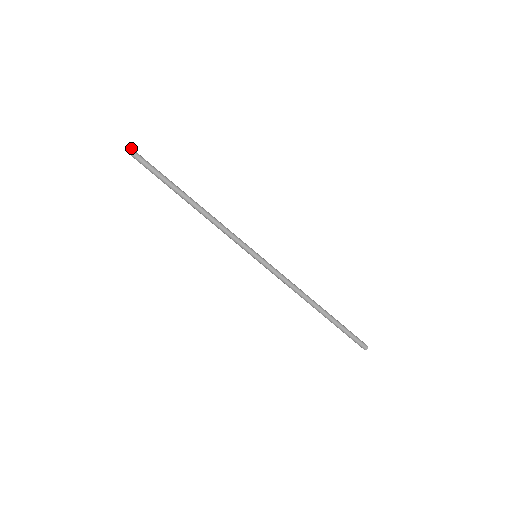
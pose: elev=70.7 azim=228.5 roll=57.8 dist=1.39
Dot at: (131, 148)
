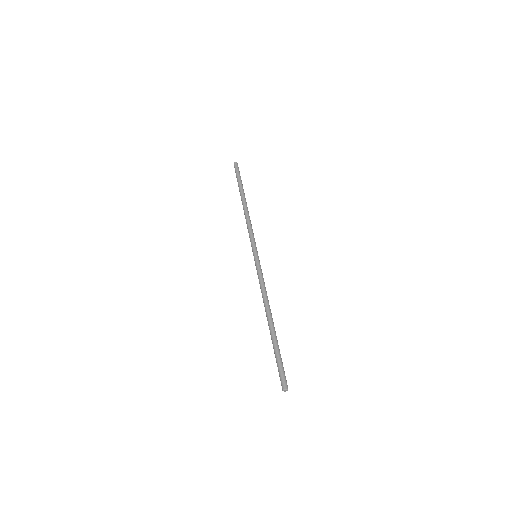
Dot at: occluded
